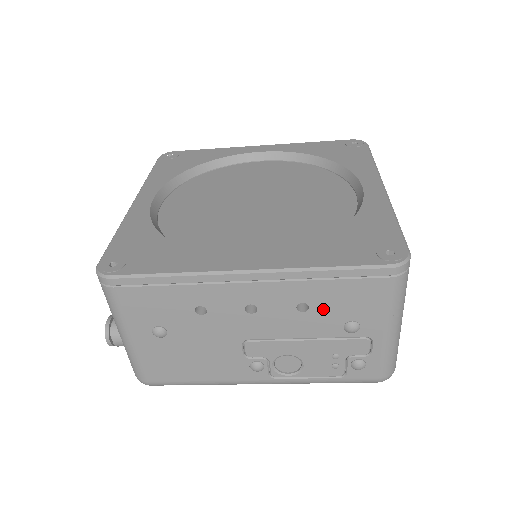
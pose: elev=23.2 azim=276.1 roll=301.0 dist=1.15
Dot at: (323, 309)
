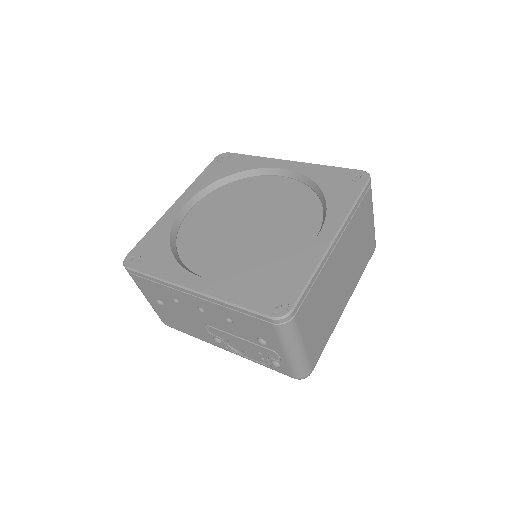
Dot at: (241, 325)
